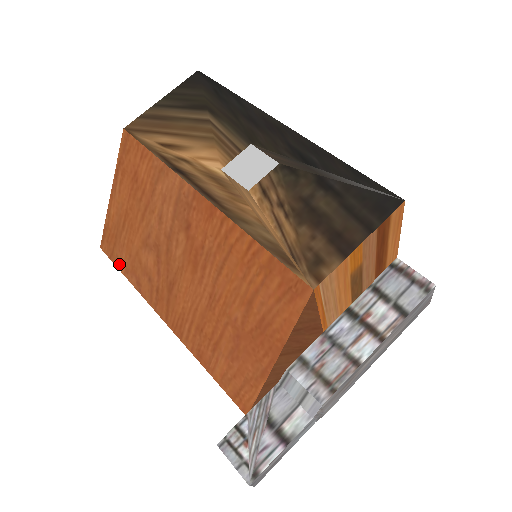
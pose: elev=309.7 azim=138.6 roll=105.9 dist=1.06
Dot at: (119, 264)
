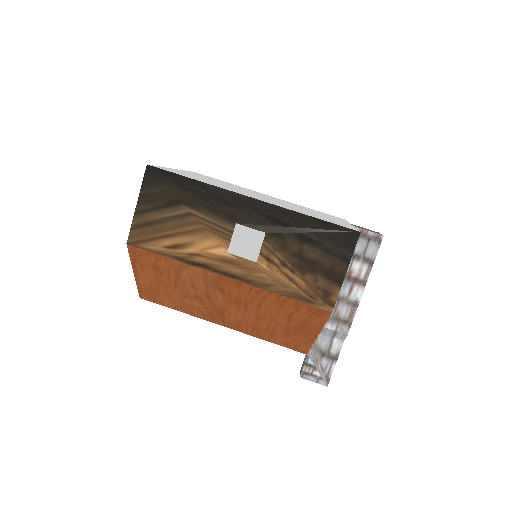
Dot at: (165, 305)
